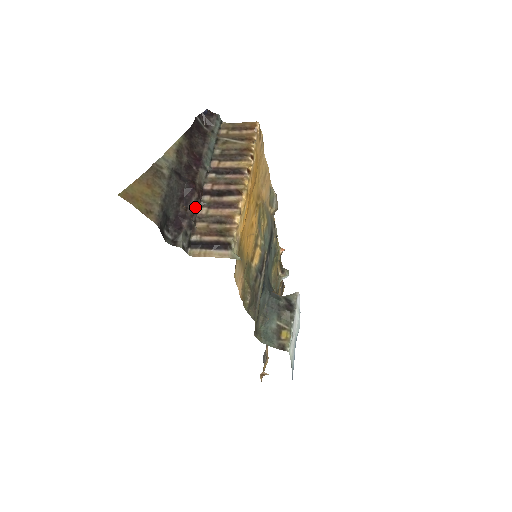
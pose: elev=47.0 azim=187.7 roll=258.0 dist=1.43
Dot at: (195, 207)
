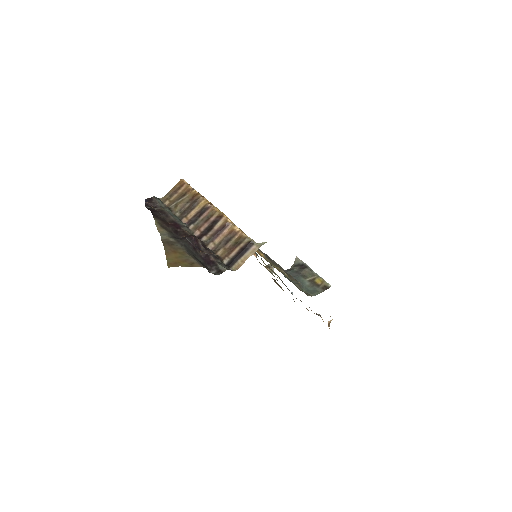
Dot at: (205, 248)
